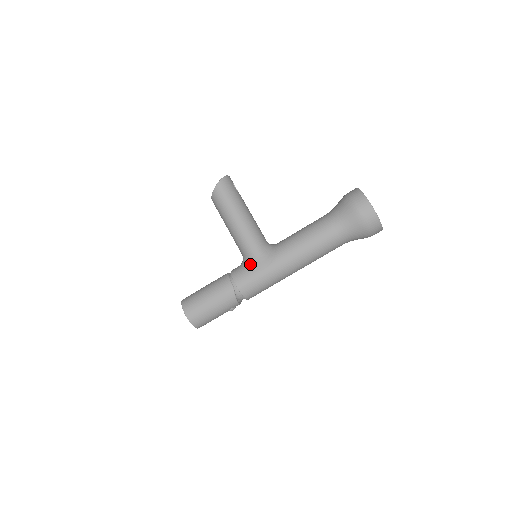
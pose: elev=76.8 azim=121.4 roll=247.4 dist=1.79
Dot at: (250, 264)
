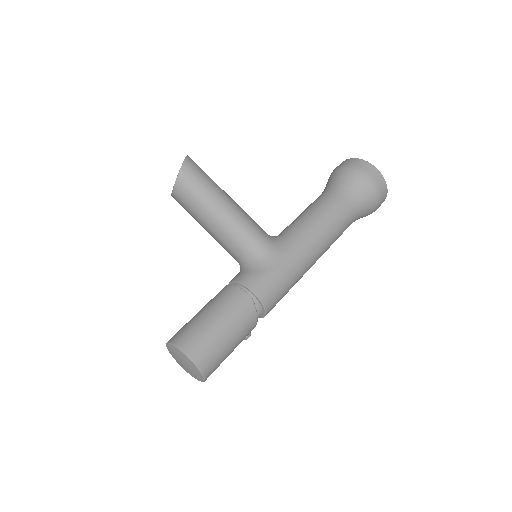
Dot at: (263, 262)
